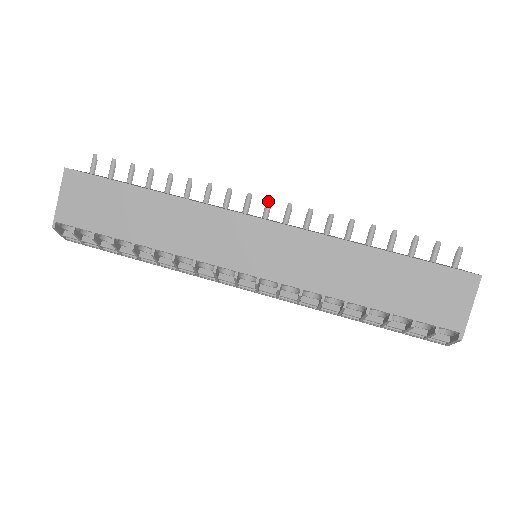
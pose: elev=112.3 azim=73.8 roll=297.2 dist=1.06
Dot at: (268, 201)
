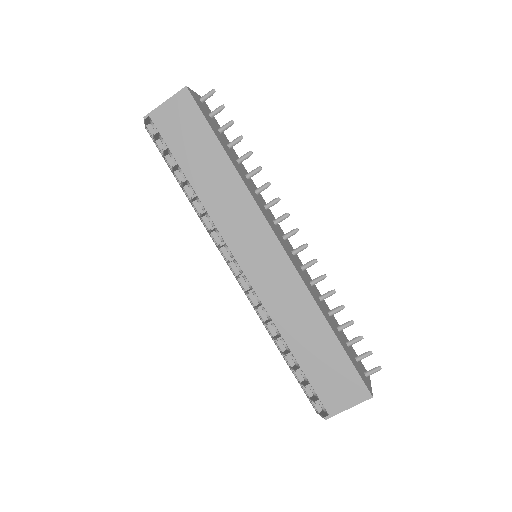
Dot at: (296, 230)
